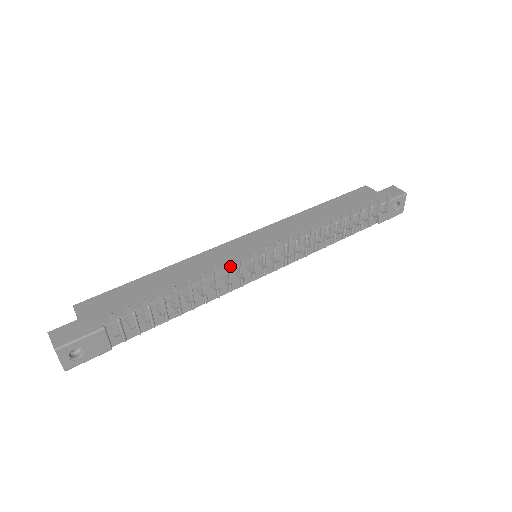
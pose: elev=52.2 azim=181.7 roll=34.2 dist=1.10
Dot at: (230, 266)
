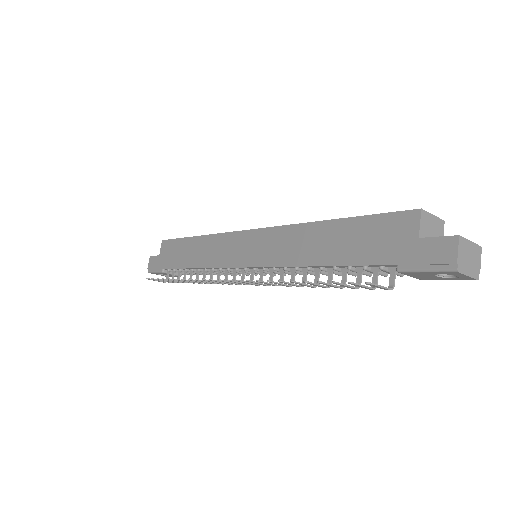
Dot at: (199, 280)
